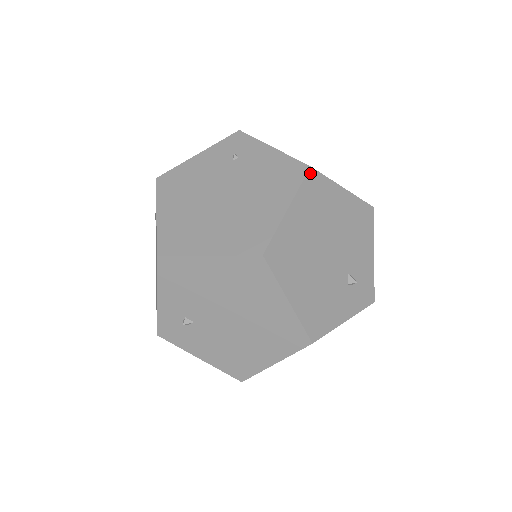
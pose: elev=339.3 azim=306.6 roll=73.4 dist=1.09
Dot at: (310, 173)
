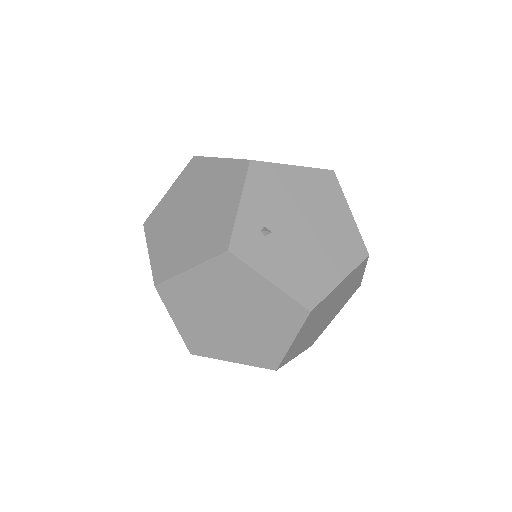
Dot at: occluded
